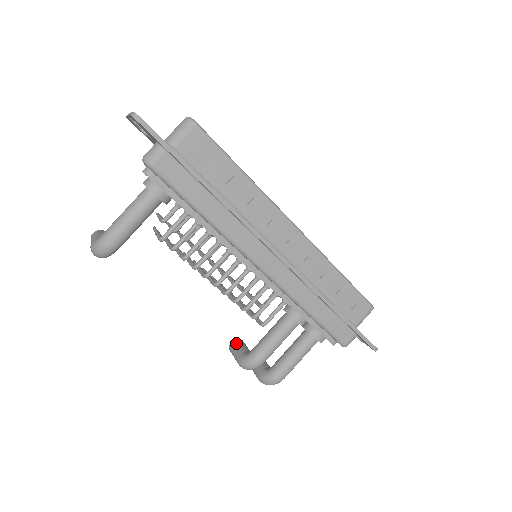
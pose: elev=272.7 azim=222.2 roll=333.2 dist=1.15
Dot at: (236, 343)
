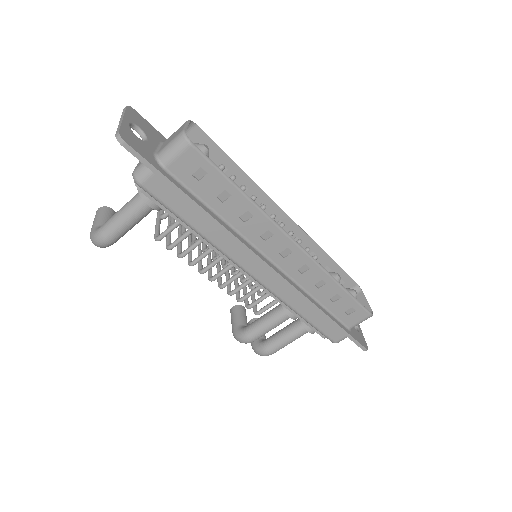
Dot at: (236, 311)
